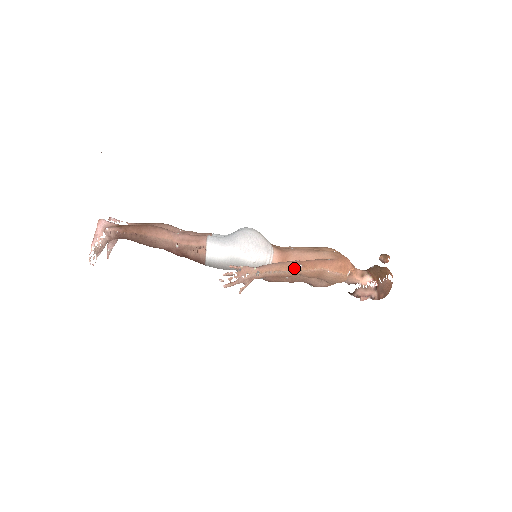
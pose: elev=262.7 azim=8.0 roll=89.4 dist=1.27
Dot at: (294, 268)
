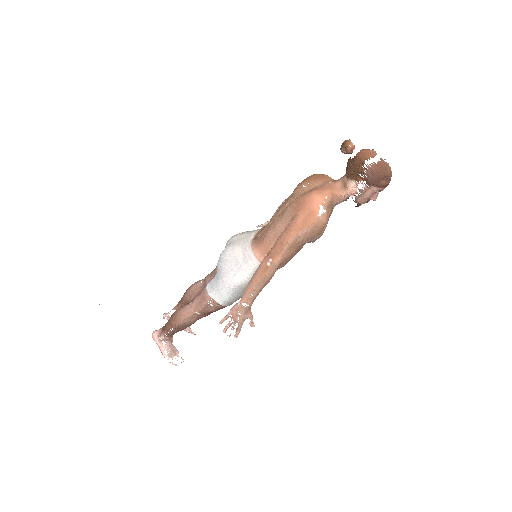
Dot at: (266, 269)
